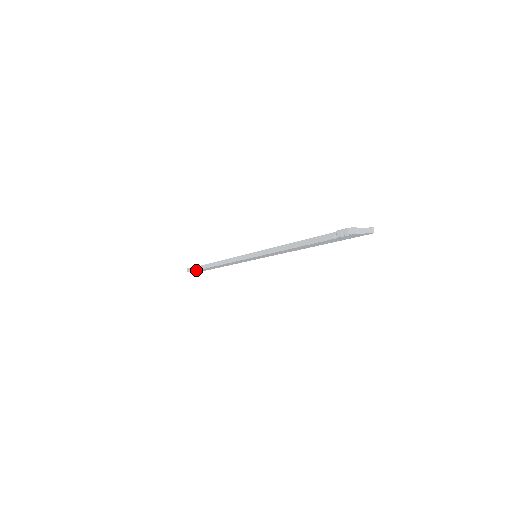
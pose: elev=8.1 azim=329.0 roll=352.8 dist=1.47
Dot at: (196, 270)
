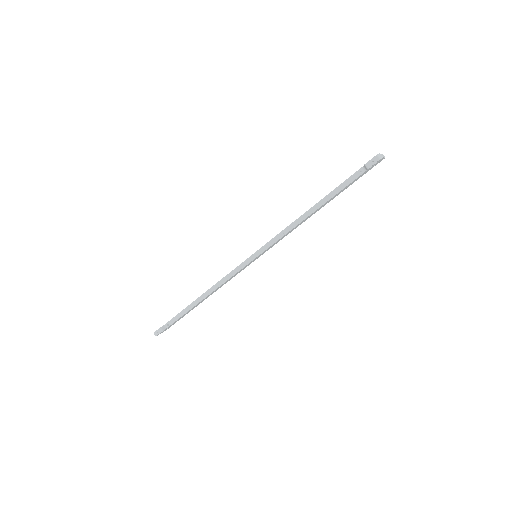
Dot at: (169, 326)
